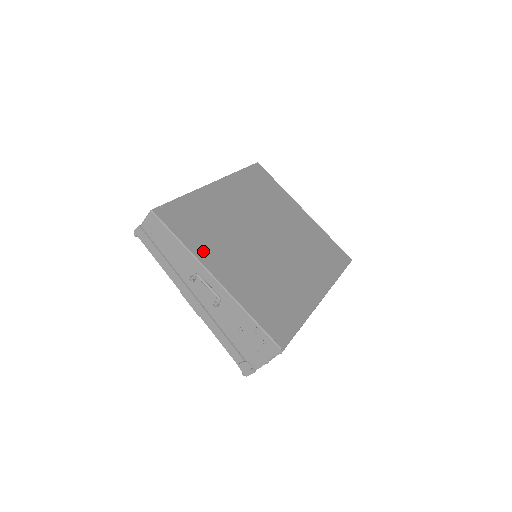
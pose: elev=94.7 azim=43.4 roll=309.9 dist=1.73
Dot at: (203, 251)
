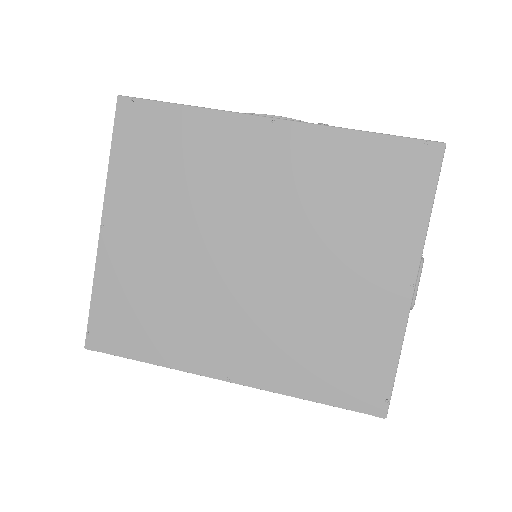
Dot at: (123, 188)
